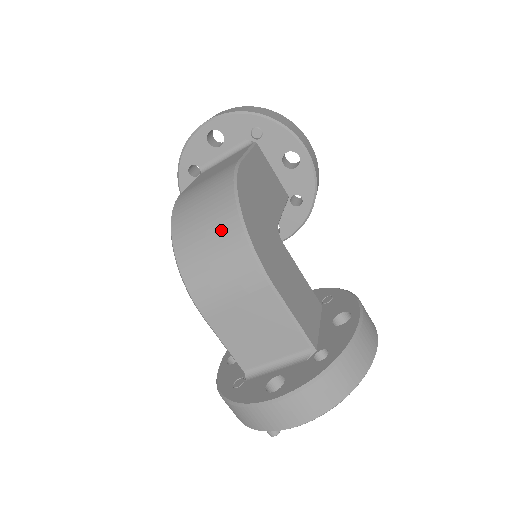
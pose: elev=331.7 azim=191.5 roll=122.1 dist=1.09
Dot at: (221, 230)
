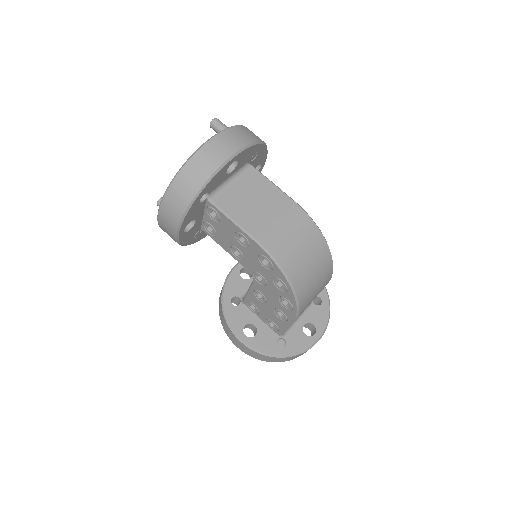
Dot at: (322, 264)
